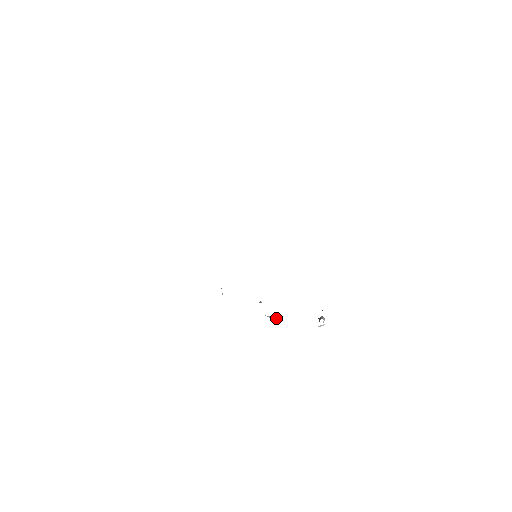
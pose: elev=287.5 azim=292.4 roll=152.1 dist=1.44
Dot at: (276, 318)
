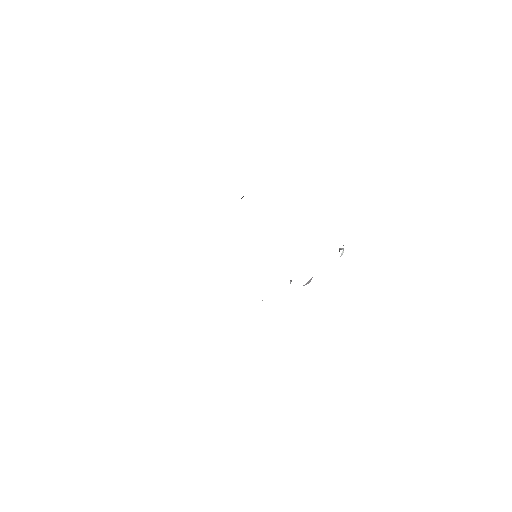
Dot at: (310, 281)
